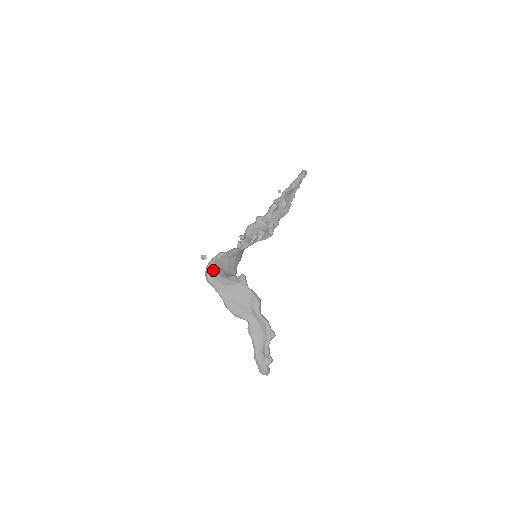
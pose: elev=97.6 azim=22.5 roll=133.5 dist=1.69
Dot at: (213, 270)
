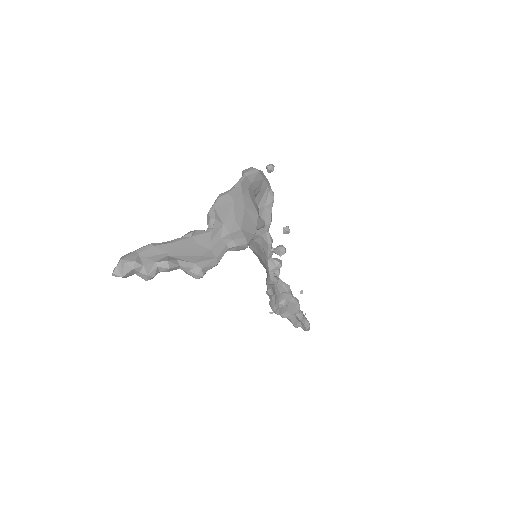
Dot at: (261, 179)
